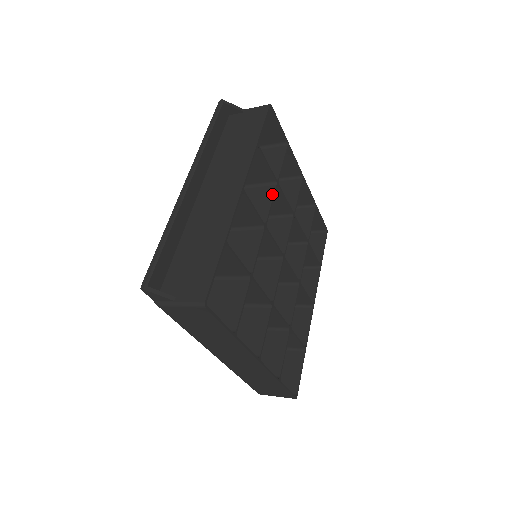
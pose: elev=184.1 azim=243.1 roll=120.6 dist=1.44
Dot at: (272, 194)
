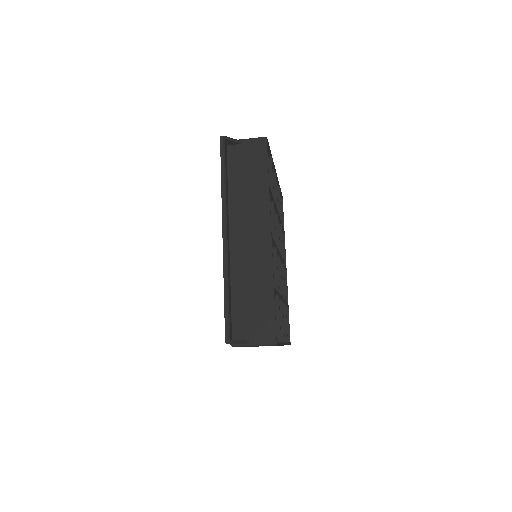
Dot at: (273, 214)
